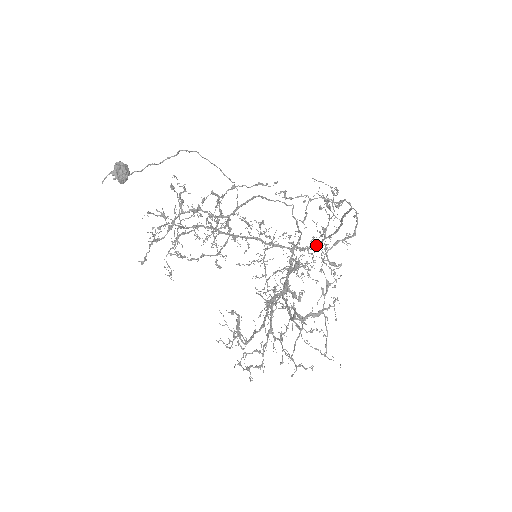
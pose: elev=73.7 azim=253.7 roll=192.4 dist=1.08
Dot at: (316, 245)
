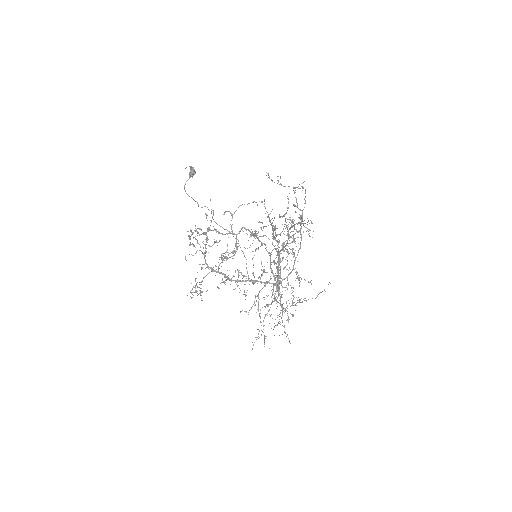
Dot at: occluded
